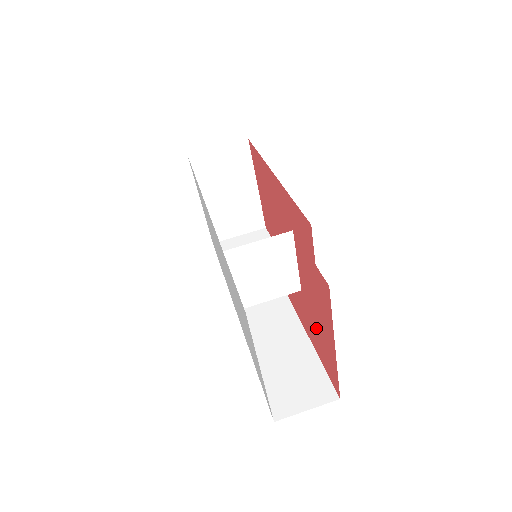
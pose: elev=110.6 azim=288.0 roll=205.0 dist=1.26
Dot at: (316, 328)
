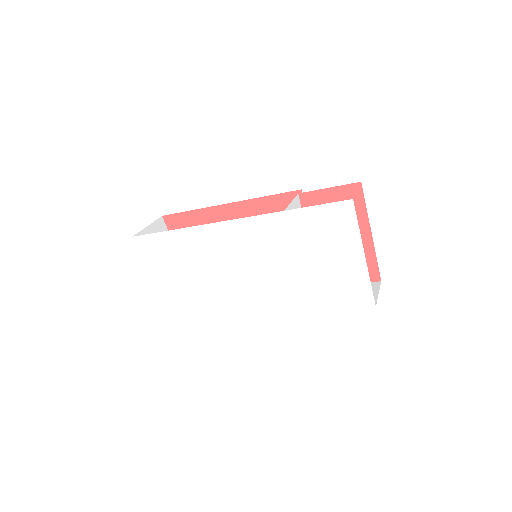
Dot at: occluded
